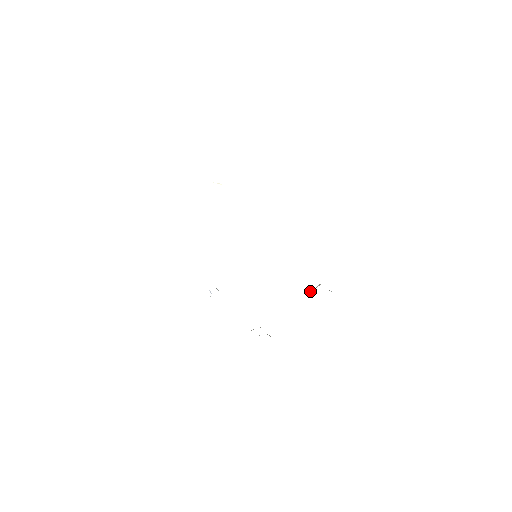
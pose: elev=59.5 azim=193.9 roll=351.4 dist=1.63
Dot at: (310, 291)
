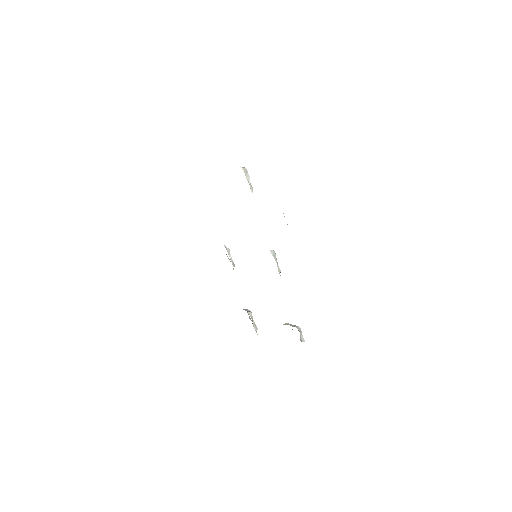
Dot at: (288, 324)
